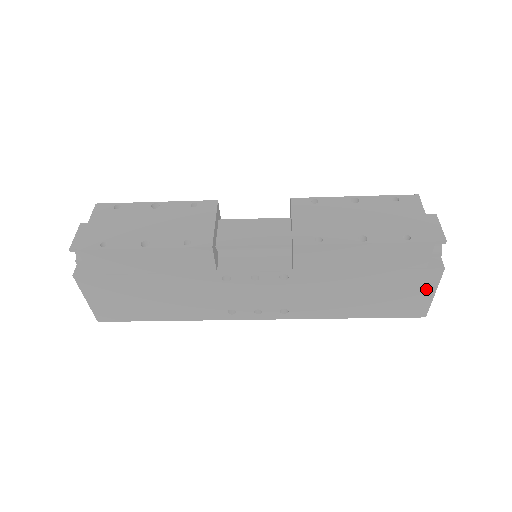
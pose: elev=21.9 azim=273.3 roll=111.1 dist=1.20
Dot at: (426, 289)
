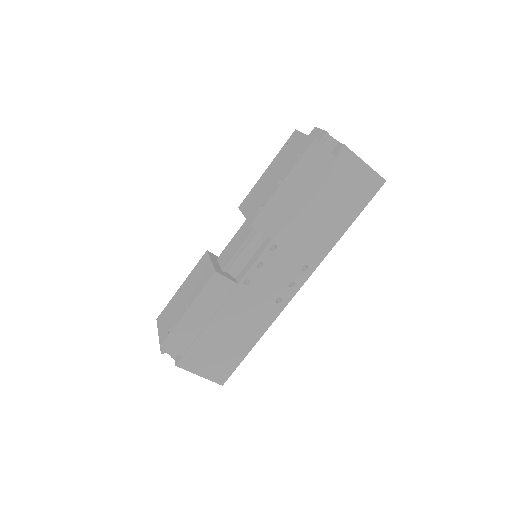
Dot at: (356, 166)
